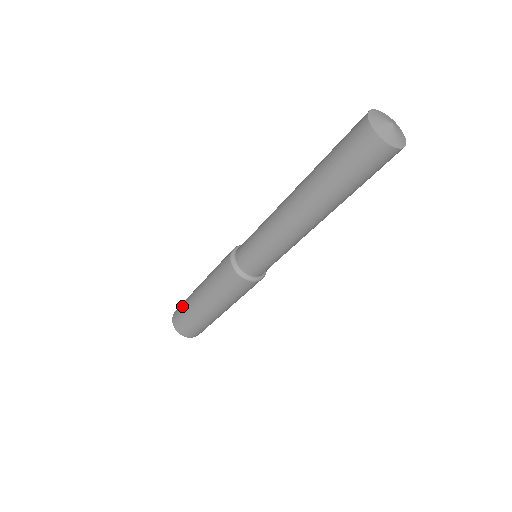
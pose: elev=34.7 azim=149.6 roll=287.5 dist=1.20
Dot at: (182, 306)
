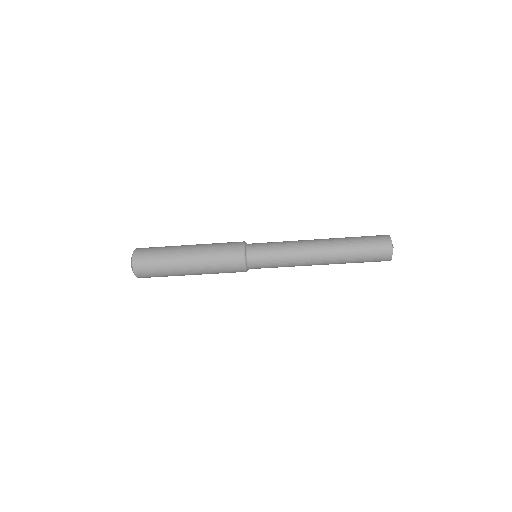
Dot at: (156, 249)
